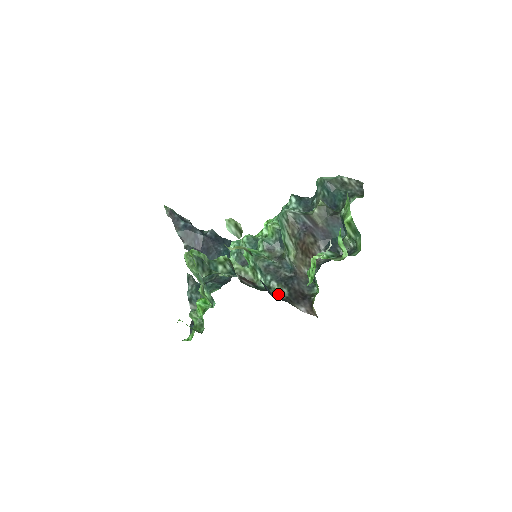
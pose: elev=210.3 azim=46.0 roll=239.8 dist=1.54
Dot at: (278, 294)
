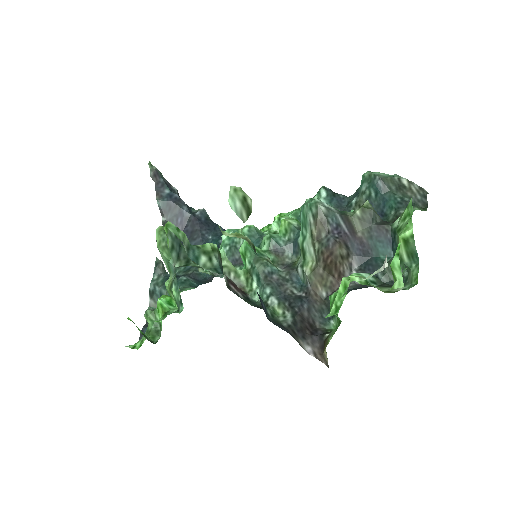
Dot at: (277, 317)
